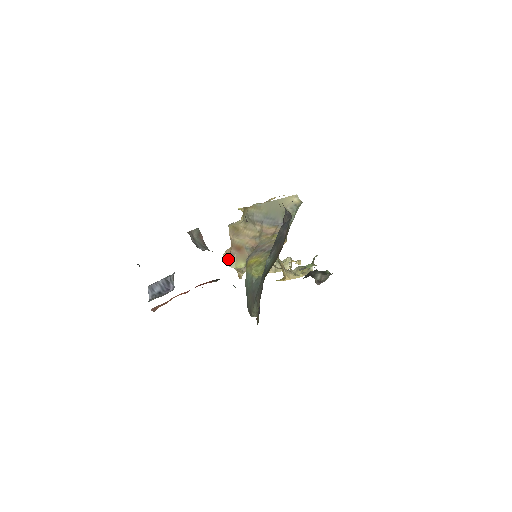
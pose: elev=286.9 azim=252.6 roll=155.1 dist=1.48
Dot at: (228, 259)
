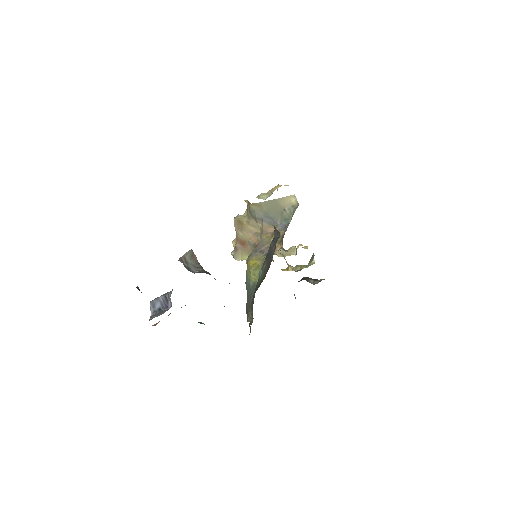
Dot at: (234, 252)
